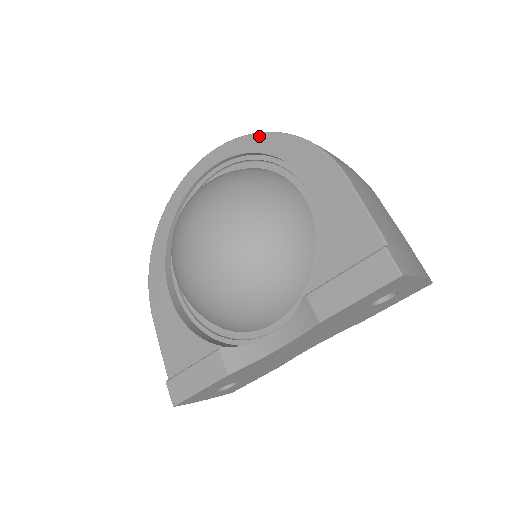
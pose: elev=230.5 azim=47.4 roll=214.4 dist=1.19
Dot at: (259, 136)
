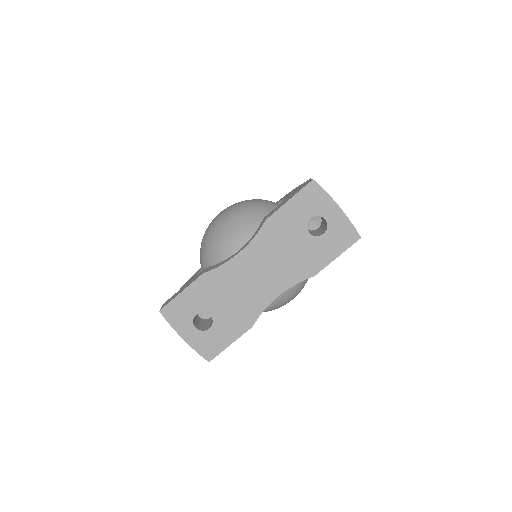
Dot at: (276, 202)
